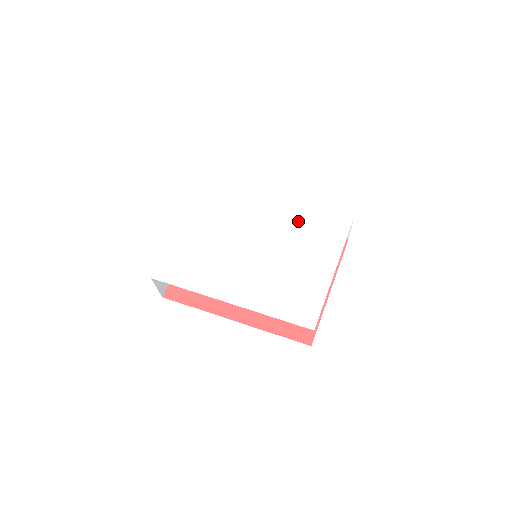
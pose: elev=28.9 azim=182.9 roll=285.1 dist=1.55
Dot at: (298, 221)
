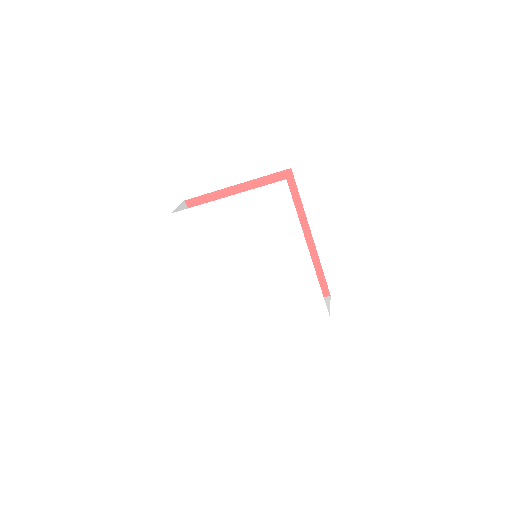
Dot at: (295, 281)
